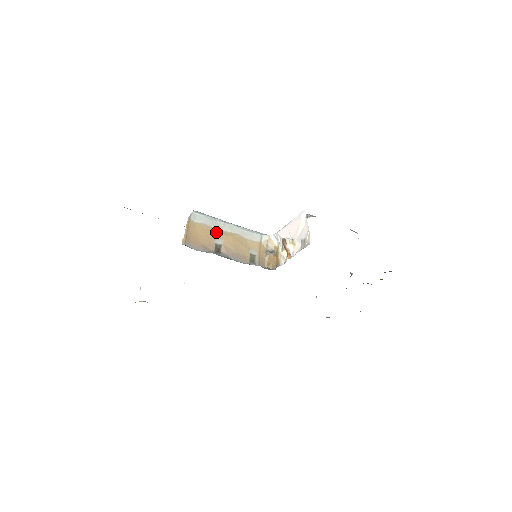
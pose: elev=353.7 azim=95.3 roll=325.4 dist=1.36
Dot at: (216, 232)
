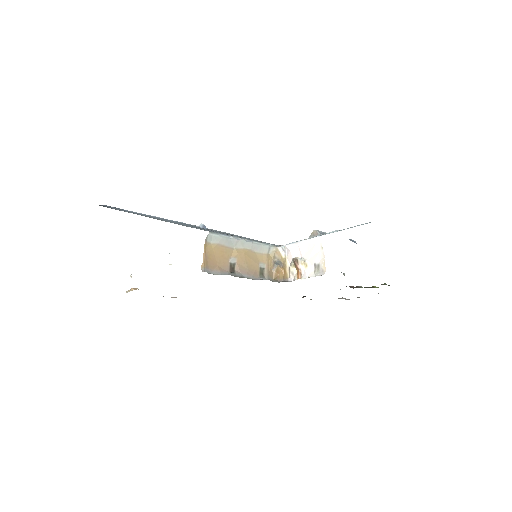
Dot at: (230, 250)
